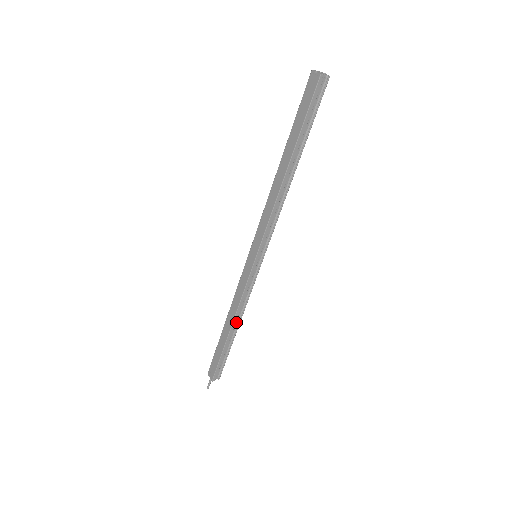
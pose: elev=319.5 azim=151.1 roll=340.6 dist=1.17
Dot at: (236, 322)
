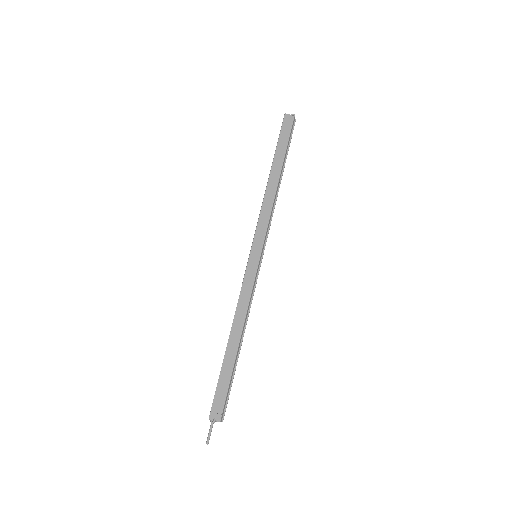
Dot at: (241, 333)
